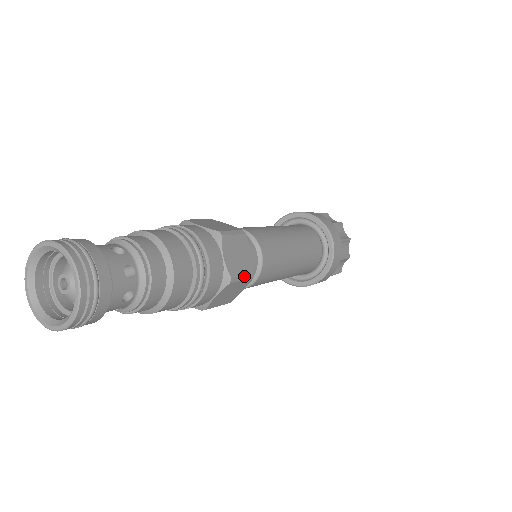
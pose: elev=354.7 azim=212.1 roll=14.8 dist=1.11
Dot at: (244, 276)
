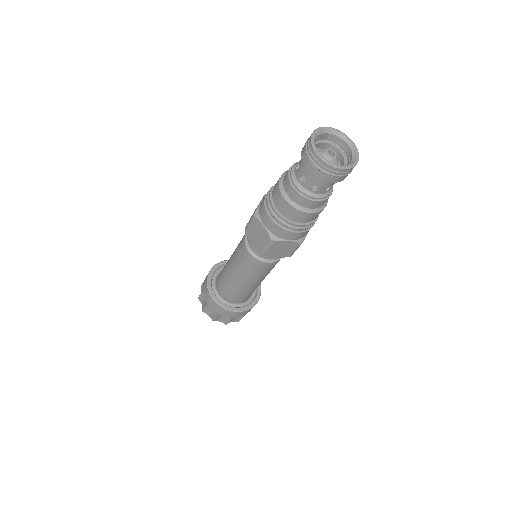
Dot at: occluded
